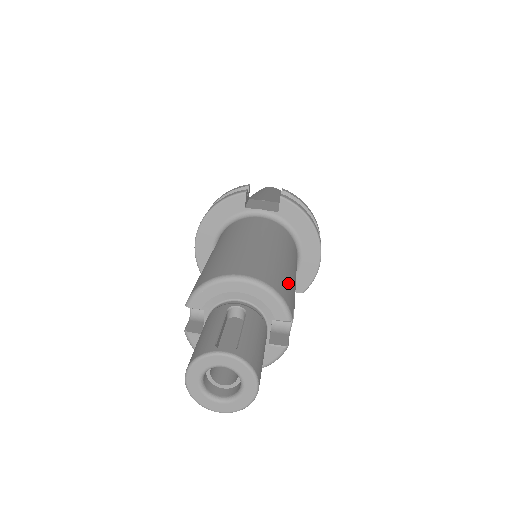
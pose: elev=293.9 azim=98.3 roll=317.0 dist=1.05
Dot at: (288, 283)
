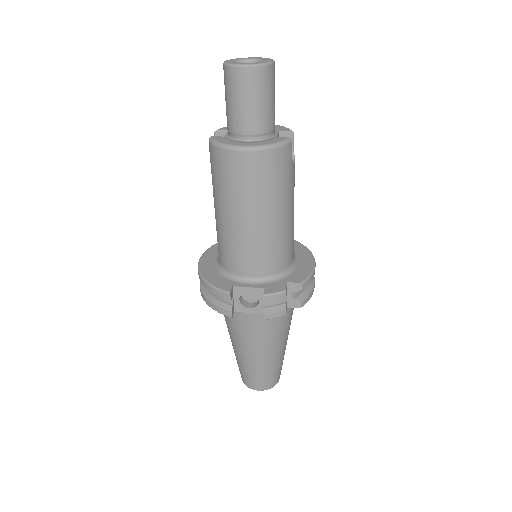
Dot at: occluded
